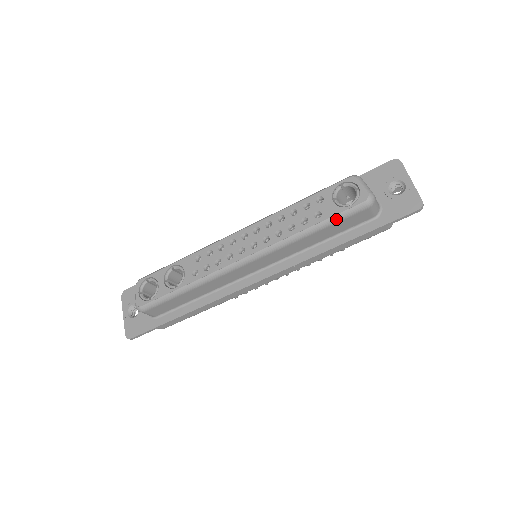
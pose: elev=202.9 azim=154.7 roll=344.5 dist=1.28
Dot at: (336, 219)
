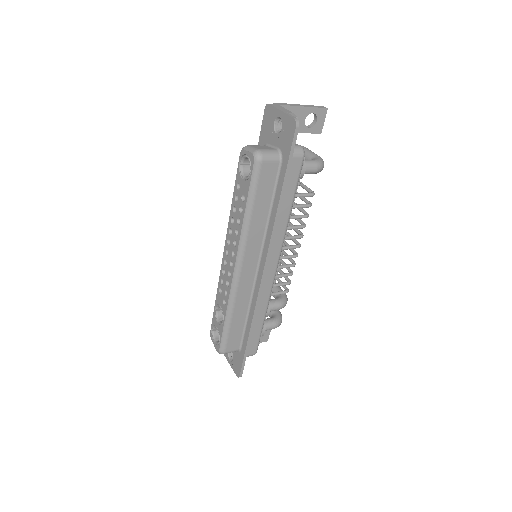
Dot at: (252, 190)
